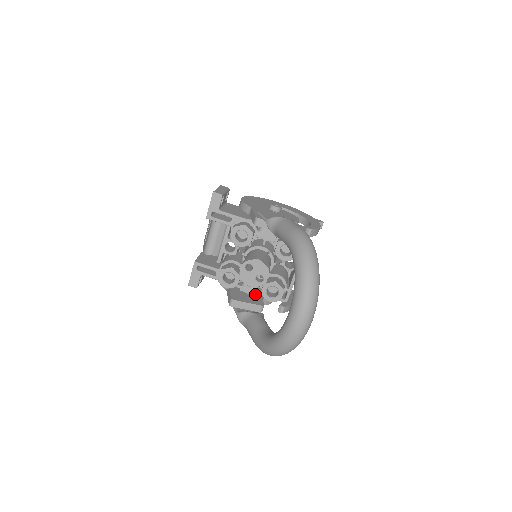
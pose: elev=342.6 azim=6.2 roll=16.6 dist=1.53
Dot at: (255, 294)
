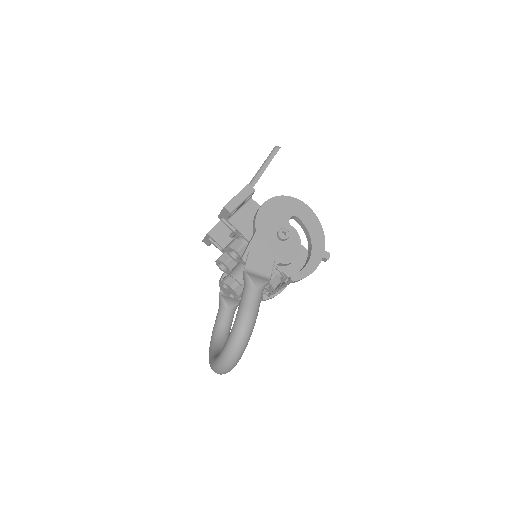
Dot at: occluded
